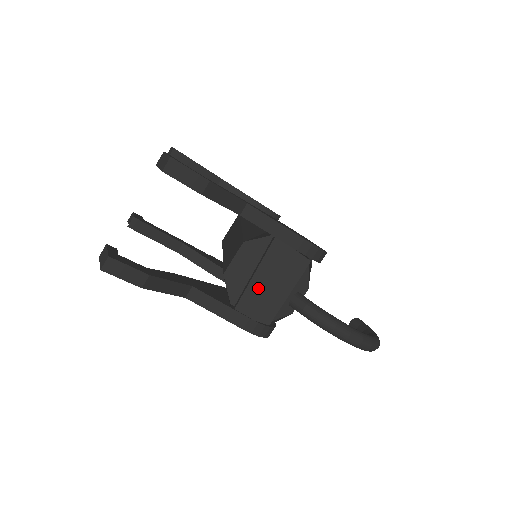
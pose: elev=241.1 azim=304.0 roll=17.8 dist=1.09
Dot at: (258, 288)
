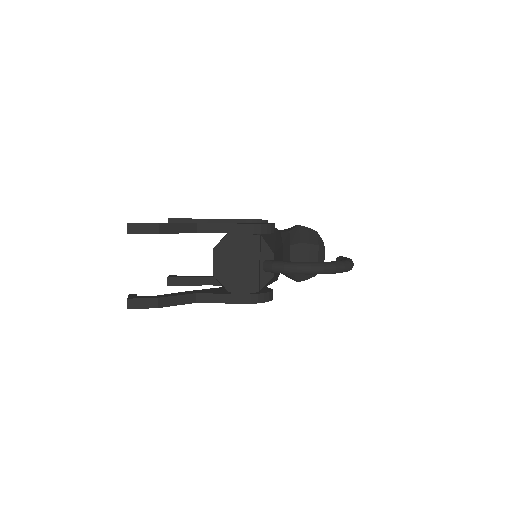
Dot at: (237, 272)
